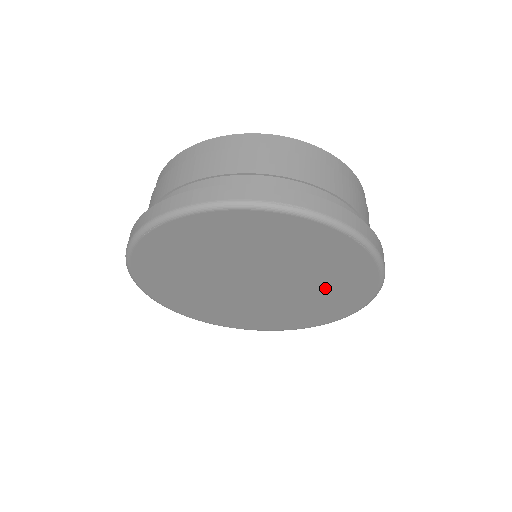
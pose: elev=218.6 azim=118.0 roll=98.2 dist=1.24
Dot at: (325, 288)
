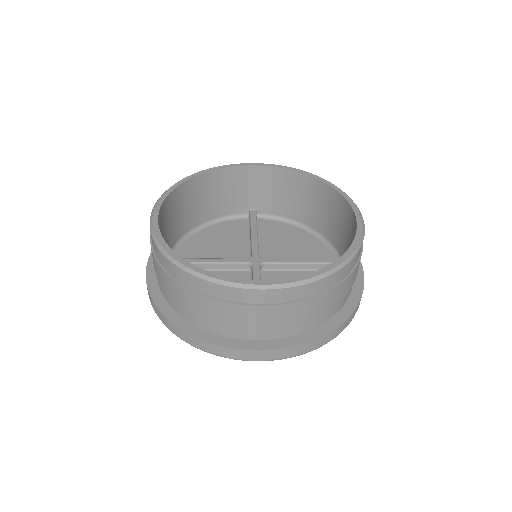
Dot at: occluded
